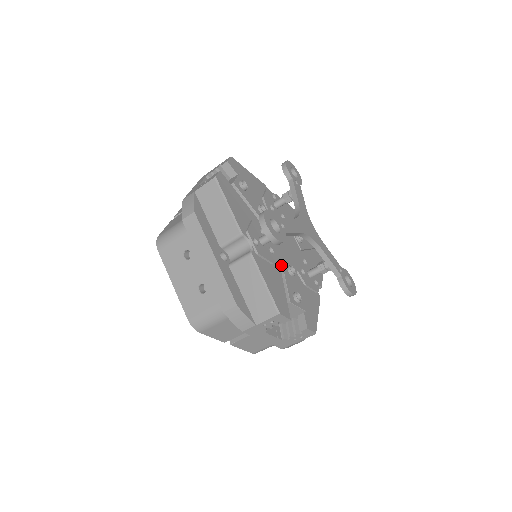
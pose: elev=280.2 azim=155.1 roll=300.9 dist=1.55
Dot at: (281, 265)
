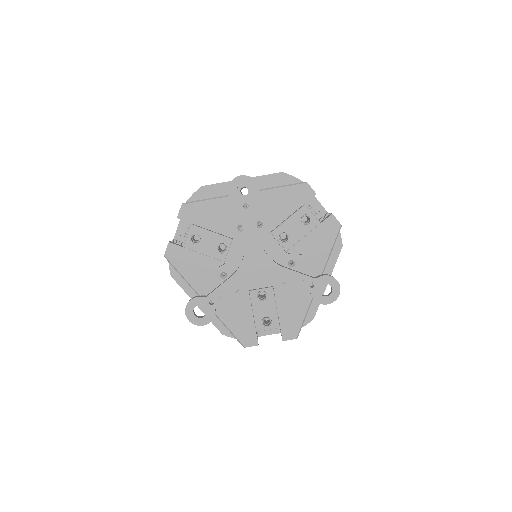
Dot at: (249, 296)
